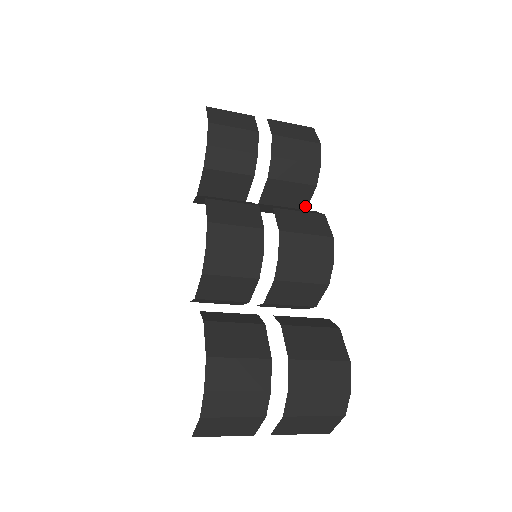
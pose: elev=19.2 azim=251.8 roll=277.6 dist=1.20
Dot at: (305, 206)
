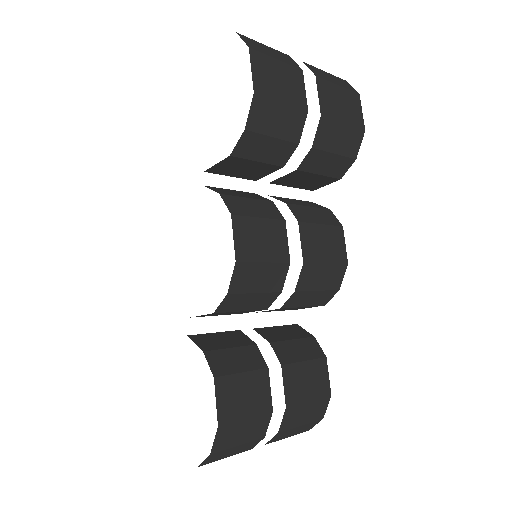
Dot at: (315, 188)
